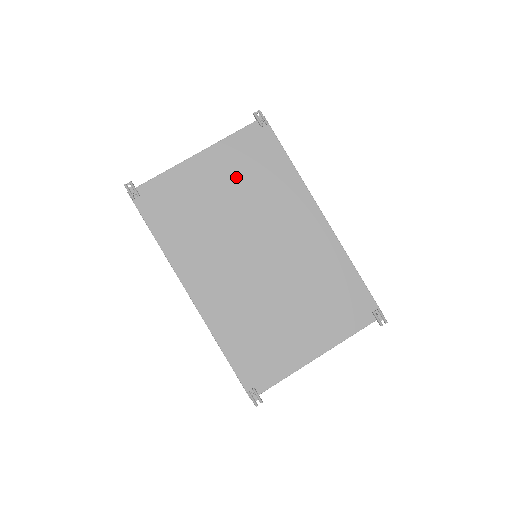
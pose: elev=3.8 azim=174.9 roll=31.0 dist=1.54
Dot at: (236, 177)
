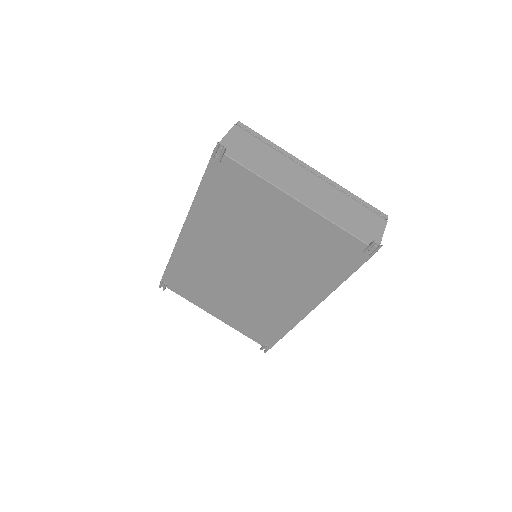
Dot at: (298, 240)
